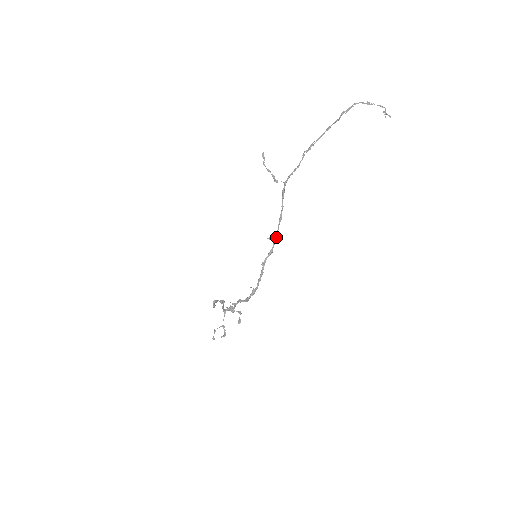
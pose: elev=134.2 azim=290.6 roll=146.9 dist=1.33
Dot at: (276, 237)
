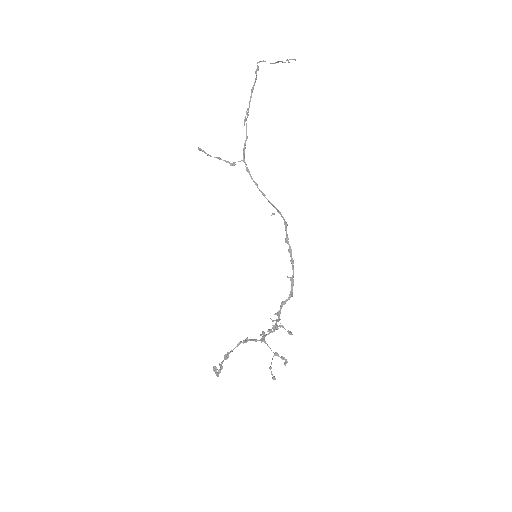
Dot at: (277, 210)
